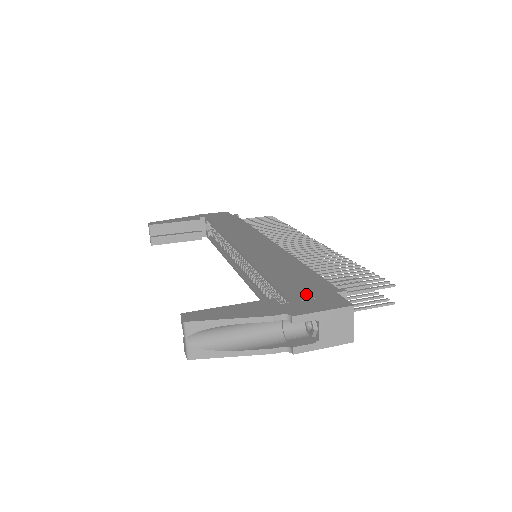
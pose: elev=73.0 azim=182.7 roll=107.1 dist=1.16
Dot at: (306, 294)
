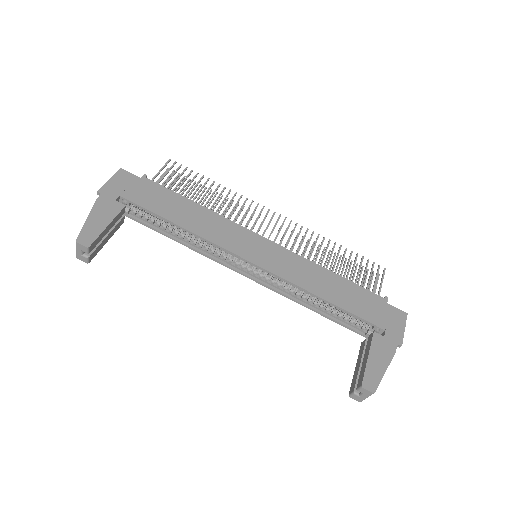
Dot at: (380, 316)
